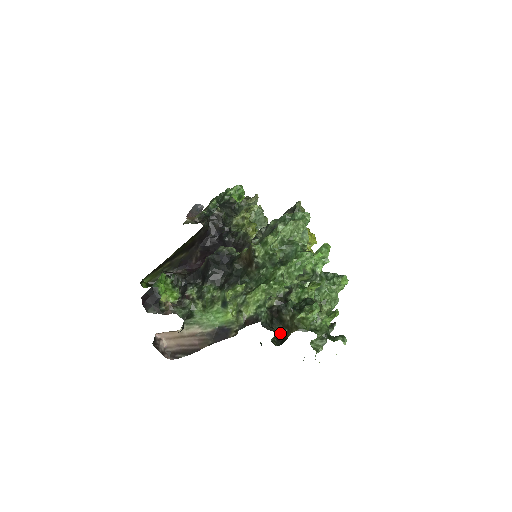
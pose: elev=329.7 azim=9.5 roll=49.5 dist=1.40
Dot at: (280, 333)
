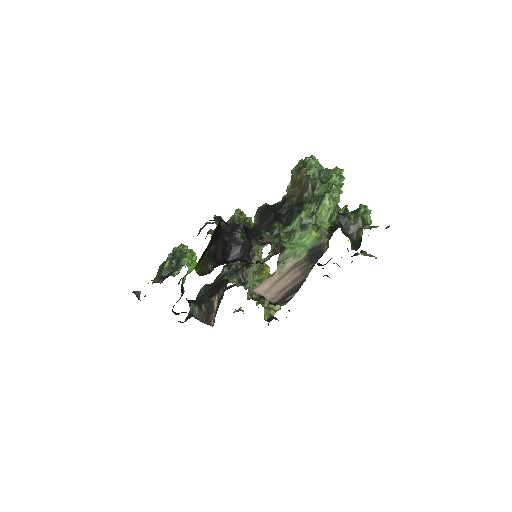
Dot at: (352, 240)
